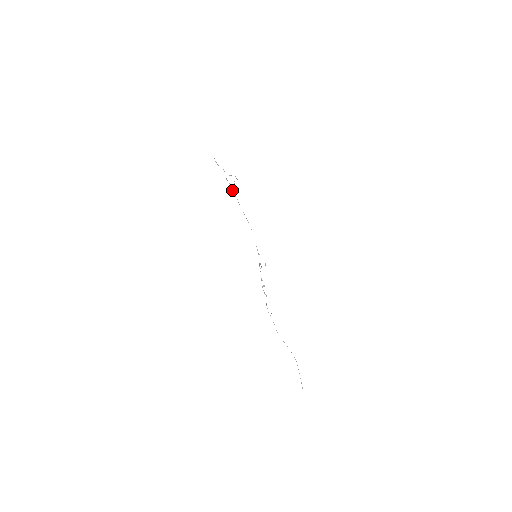
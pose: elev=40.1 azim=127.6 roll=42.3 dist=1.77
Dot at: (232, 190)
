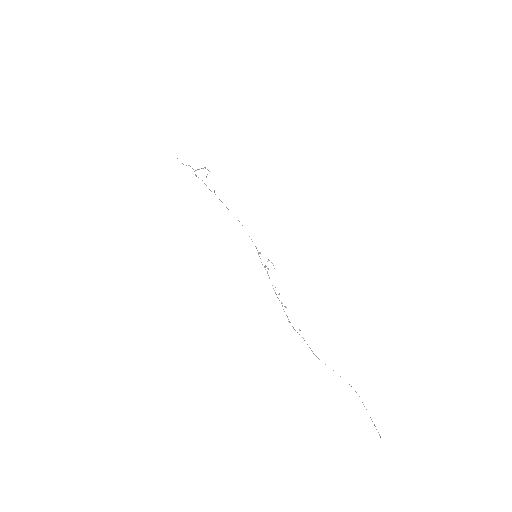
Dot at: occluded
